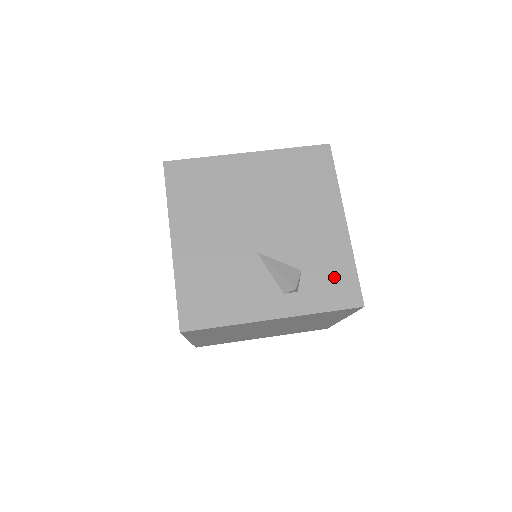
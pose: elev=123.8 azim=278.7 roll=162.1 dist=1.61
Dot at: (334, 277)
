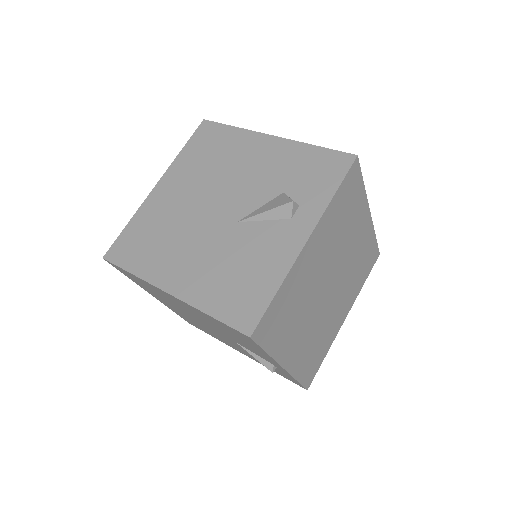
Dot at: (311, 168)
